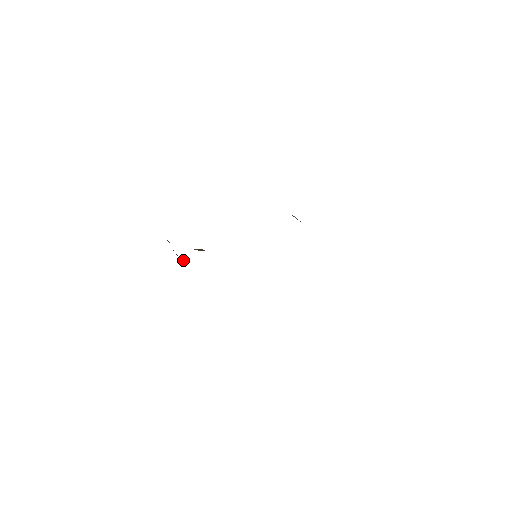
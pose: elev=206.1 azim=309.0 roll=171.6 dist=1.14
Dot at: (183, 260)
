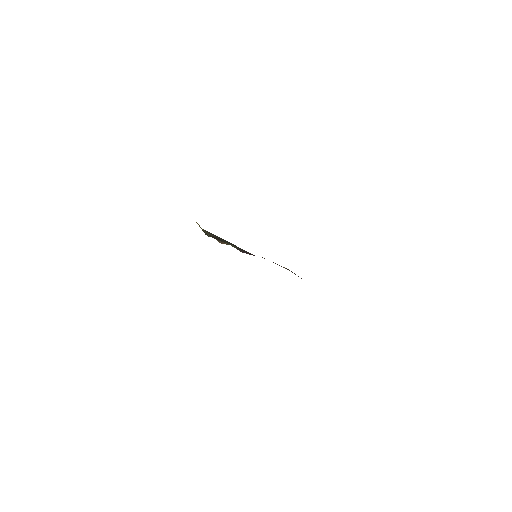
Dot at: (208, 235)
